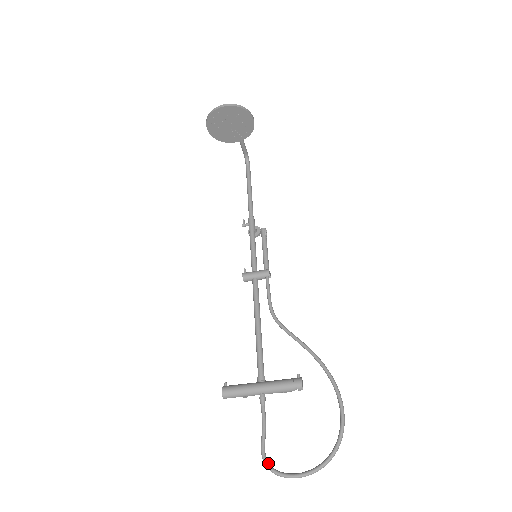
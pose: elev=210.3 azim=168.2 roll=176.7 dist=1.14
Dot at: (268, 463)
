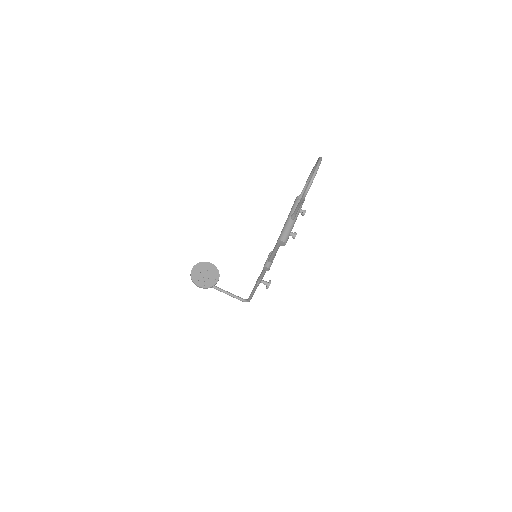
Dot at: (306, 190)
